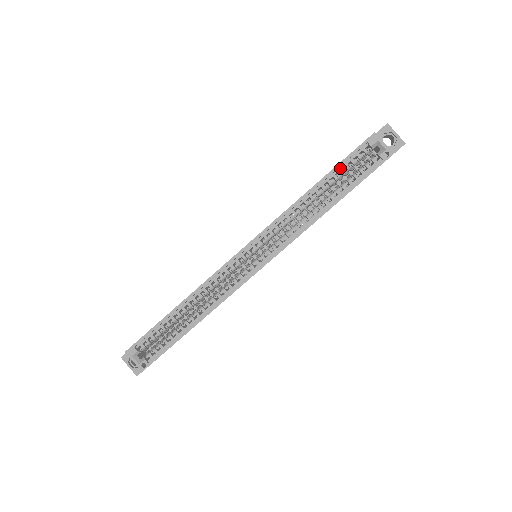
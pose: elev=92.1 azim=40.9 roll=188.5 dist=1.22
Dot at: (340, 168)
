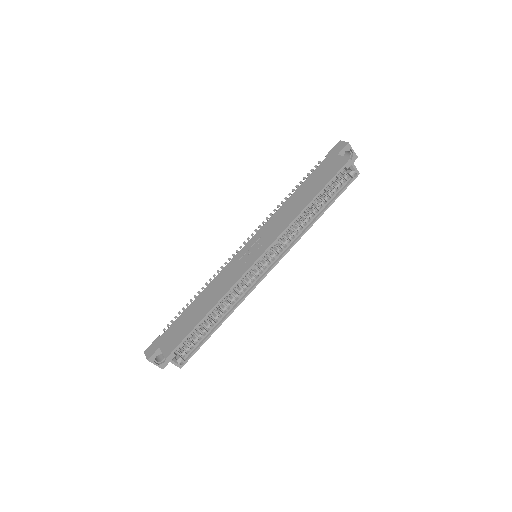
Dot at: (326, 187)
